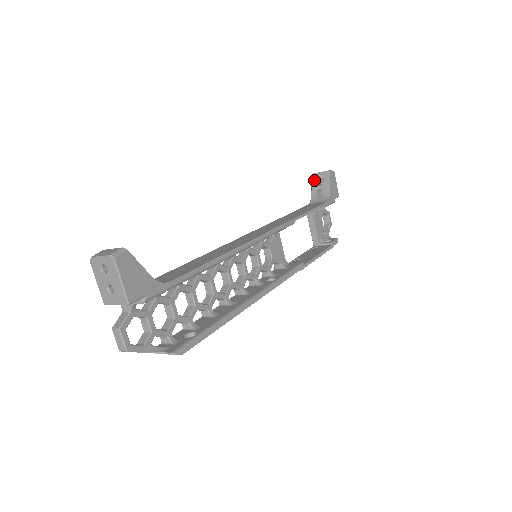
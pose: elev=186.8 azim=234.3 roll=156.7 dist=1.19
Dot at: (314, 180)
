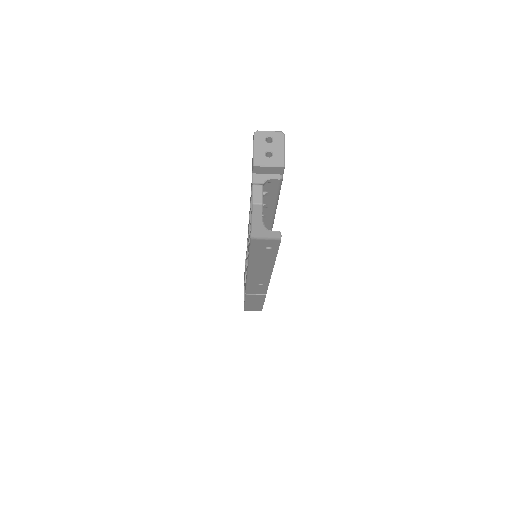
Dot at: occluded
